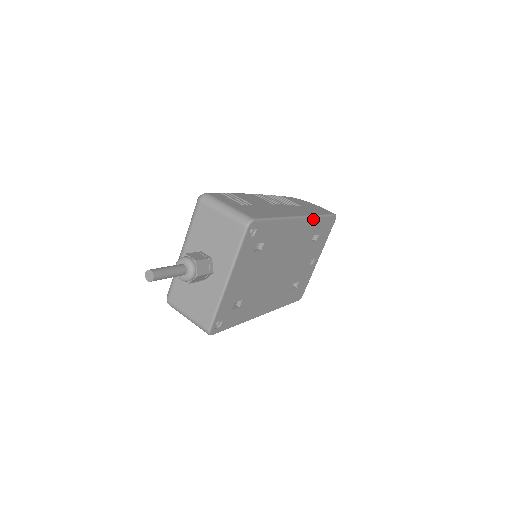
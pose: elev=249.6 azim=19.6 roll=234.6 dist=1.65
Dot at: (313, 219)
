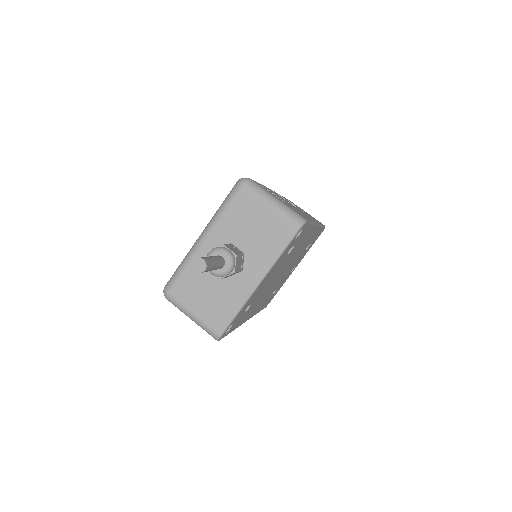
Dot at: (319, 228)
